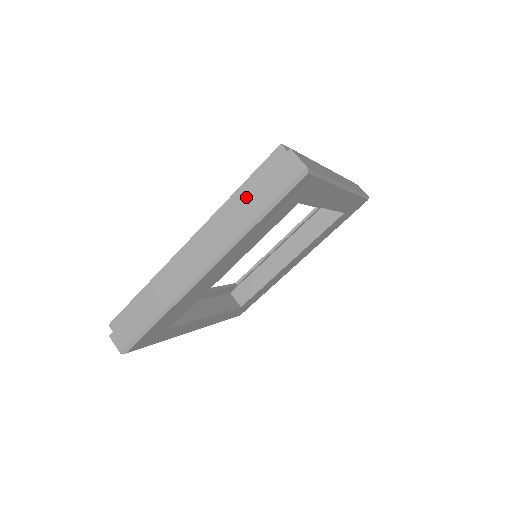
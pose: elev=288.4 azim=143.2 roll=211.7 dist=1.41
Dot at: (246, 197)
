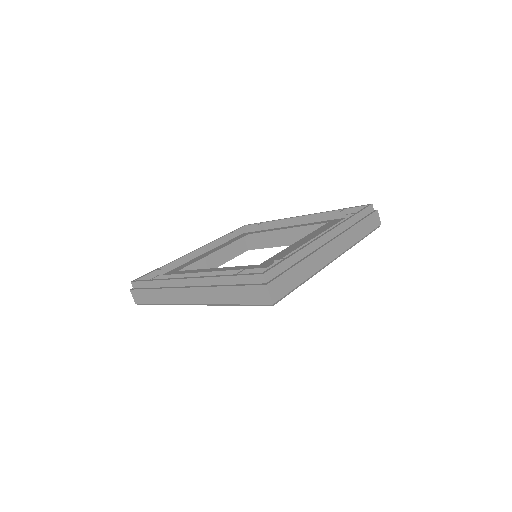
Dot at: (229, 288)
